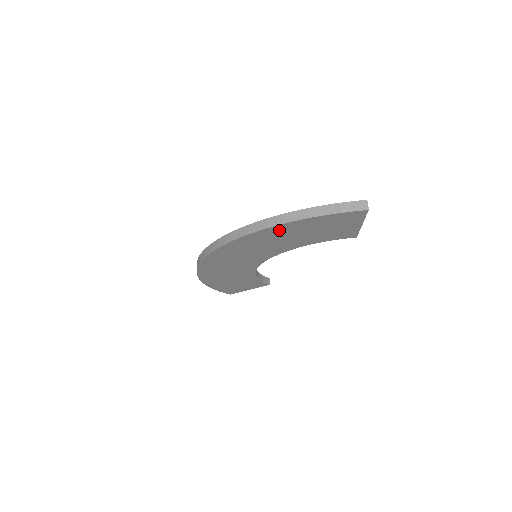
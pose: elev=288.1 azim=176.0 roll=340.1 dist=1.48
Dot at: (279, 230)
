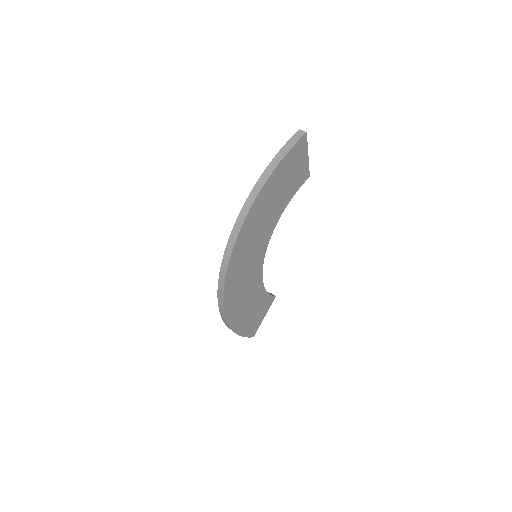
Dot at: (264, 196)
